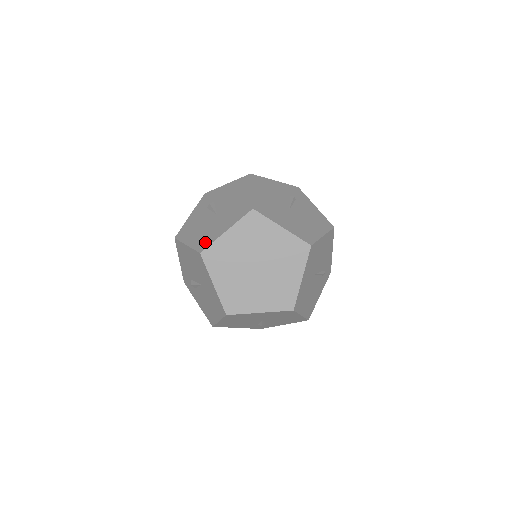
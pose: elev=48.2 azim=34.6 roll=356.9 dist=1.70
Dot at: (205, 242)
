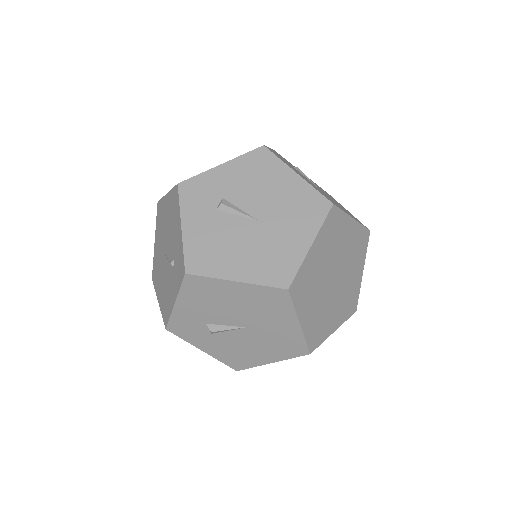
Dot at: (282, 270)
